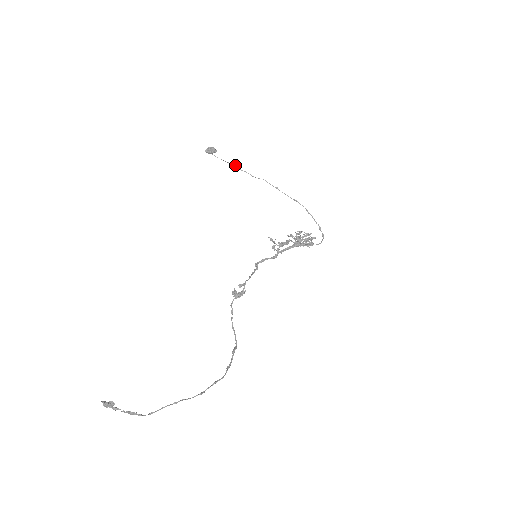
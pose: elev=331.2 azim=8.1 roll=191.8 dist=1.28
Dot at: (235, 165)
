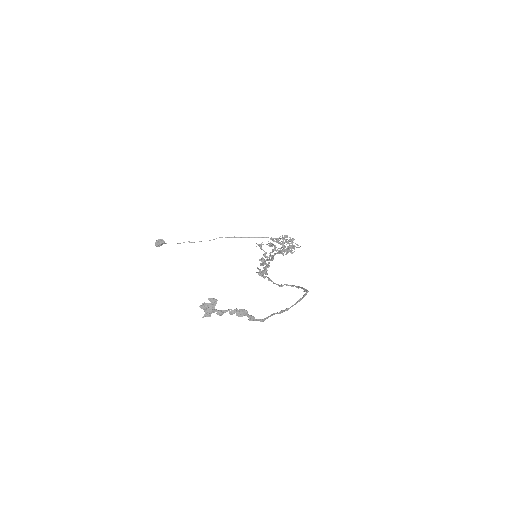
Dot at: (188, 241)
